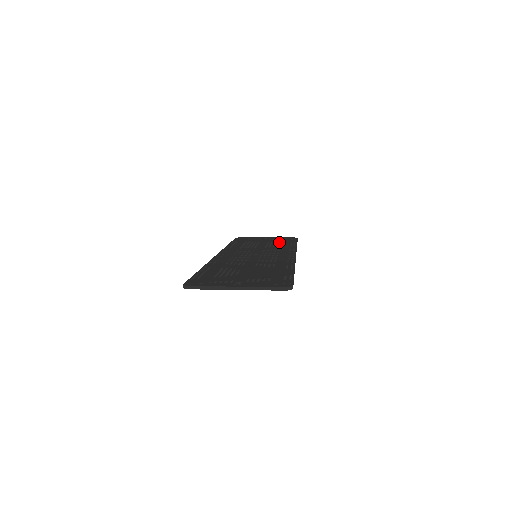
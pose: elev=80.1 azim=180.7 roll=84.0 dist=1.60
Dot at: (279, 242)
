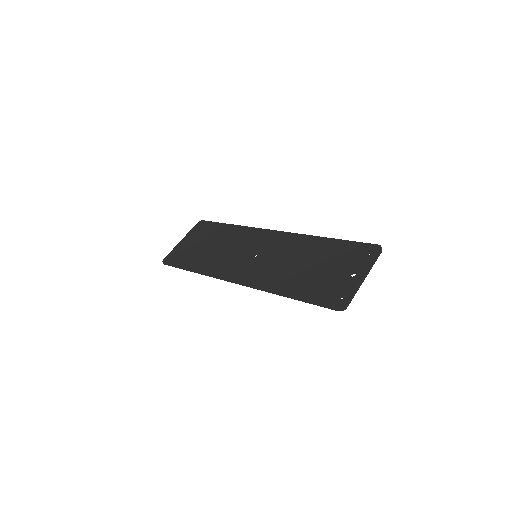
Dot at: (213, 234)
